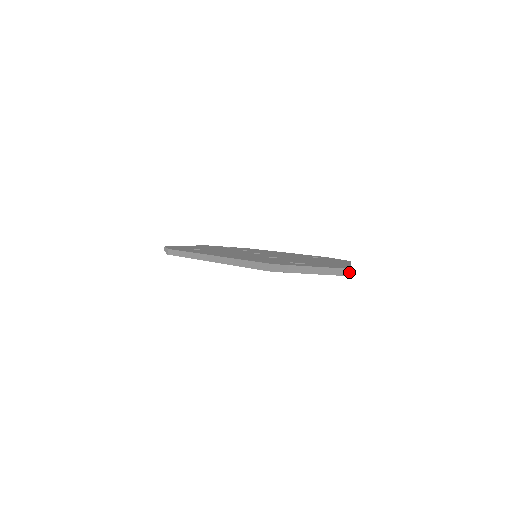
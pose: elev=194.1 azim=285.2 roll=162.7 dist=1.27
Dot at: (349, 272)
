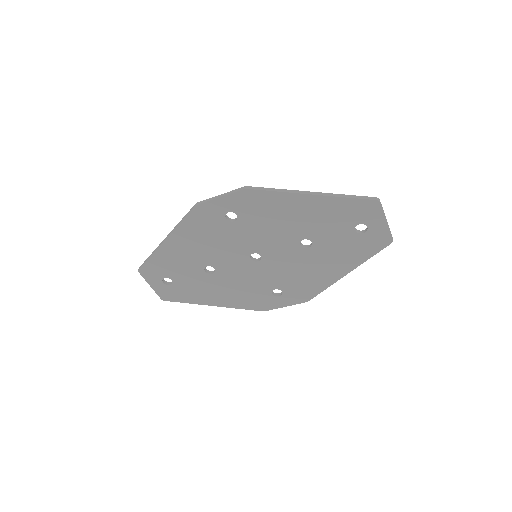
Dot at: (392, 240)
